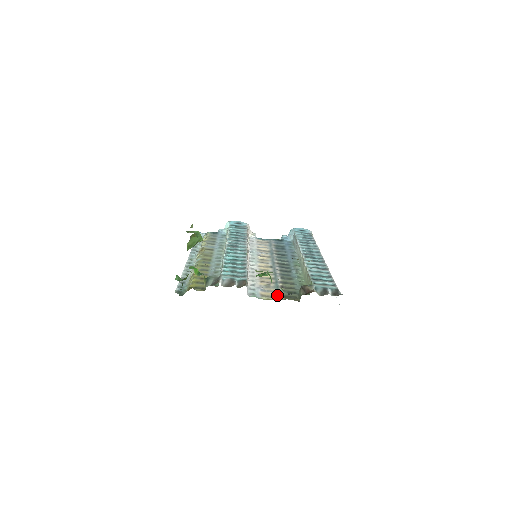
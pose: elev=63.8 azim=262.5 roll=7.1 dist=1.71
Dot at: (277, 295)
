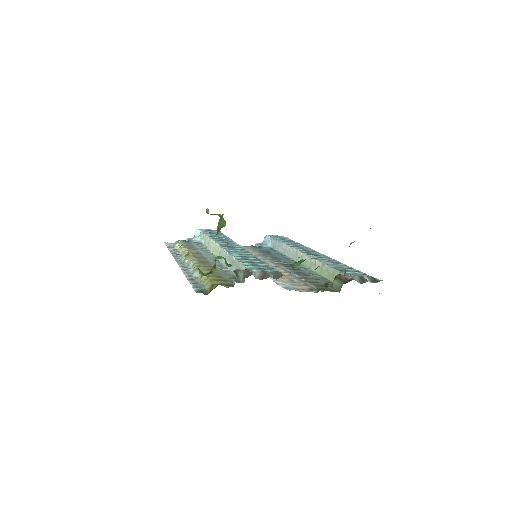
Dot at: (312, 288)
